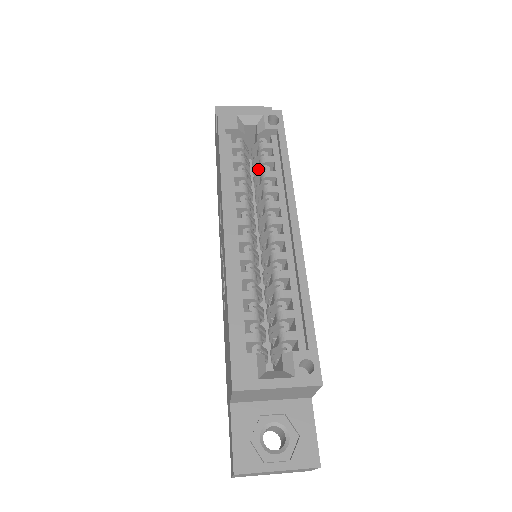
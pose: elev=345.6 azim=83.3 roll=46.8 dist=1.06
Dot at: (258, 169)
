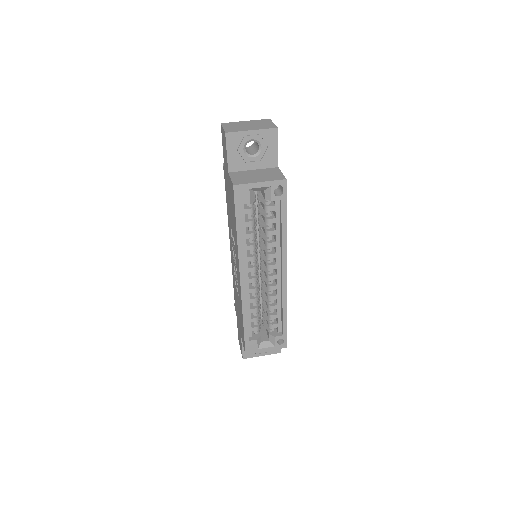
Dot at: (262, 215)
